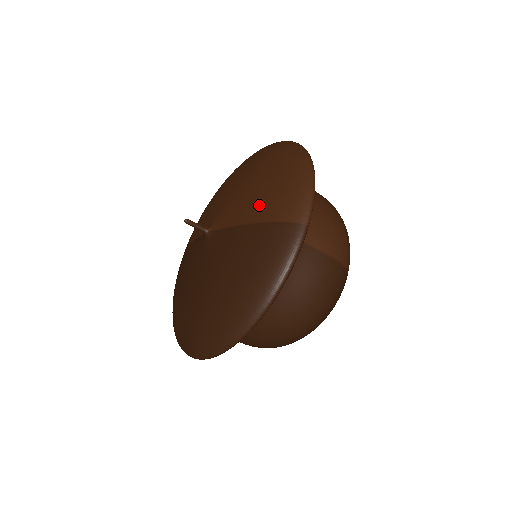
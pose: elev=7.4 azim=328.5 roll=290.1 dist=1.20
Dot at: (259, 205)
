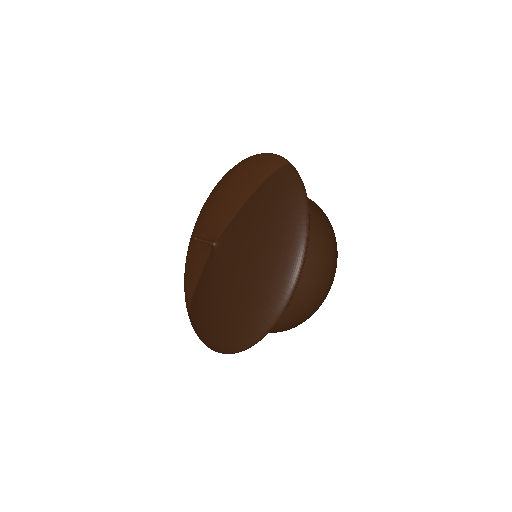
Dot at: (246, 187)
